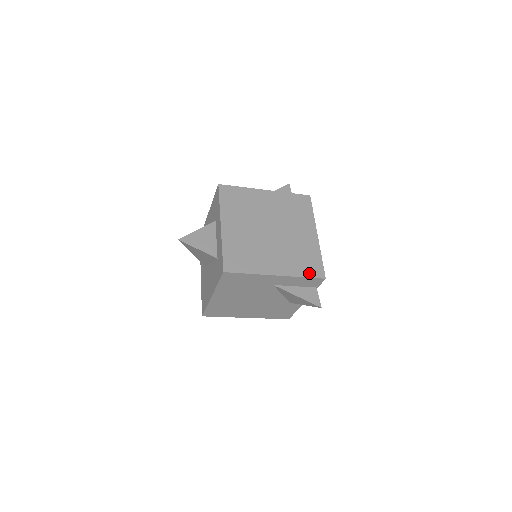
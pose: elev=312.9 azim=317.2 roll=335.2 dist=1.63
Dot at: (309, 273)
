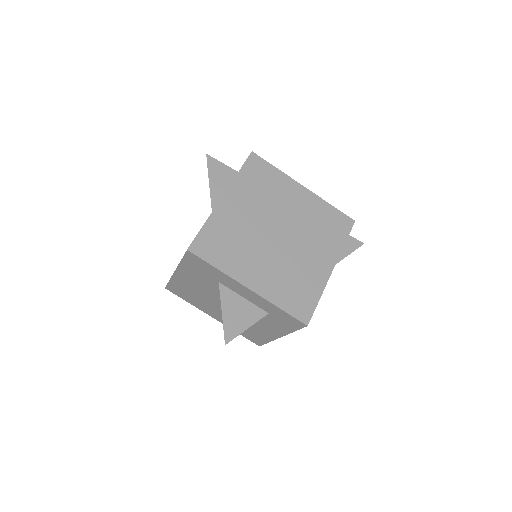
Dot at: (343, 233)
